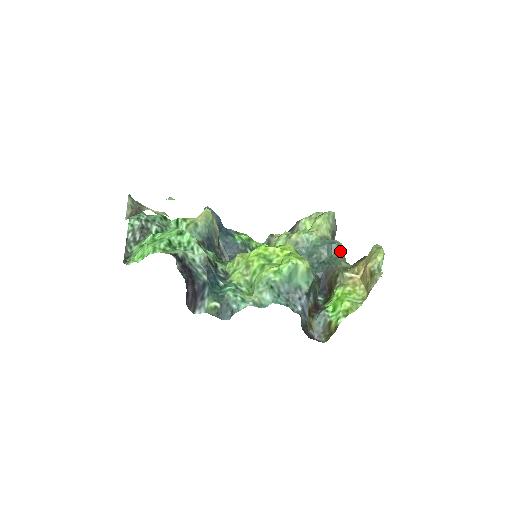
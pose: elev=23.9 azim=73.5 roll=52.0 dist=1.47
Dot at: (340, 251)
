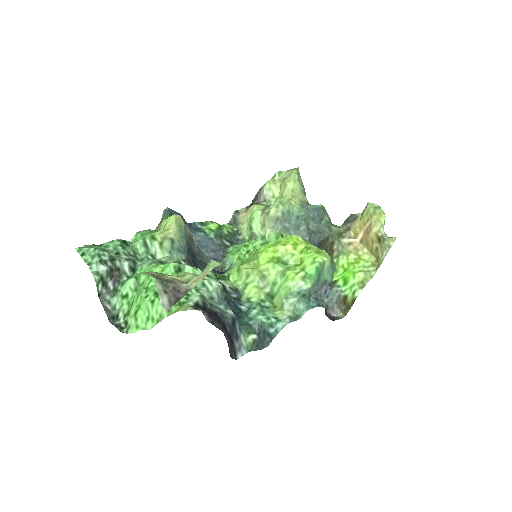
Dot at: (326, 215)
